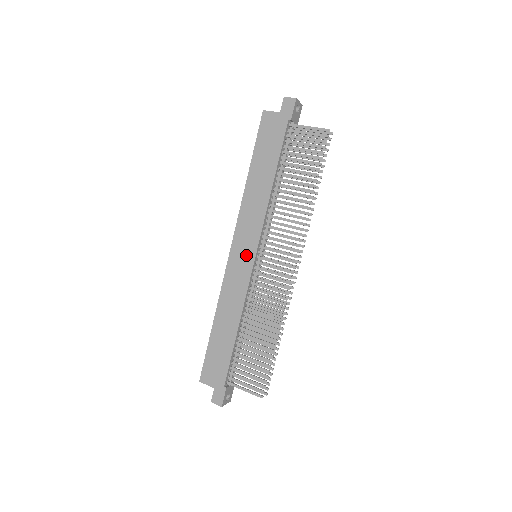
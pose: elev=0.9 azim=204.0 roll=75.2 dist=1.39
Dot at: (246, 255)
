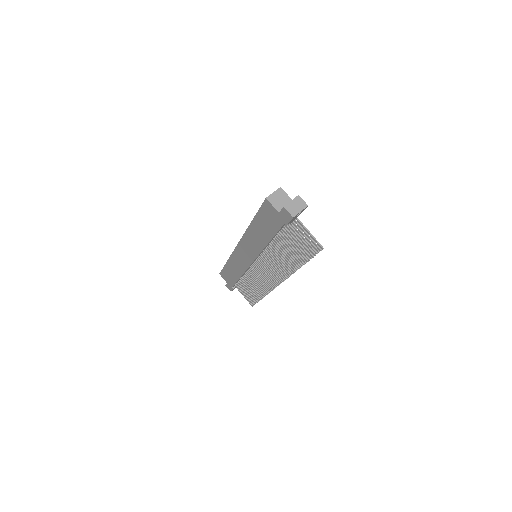
Dot at: (246, 257)
